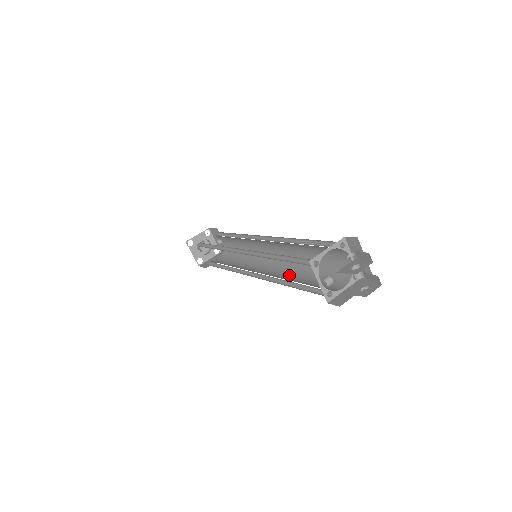
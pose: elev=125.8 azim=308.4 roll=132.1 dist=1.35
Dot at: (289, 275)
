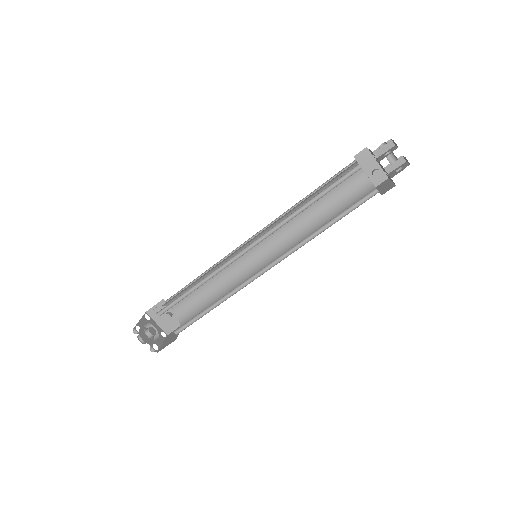
Dot at: occluded
